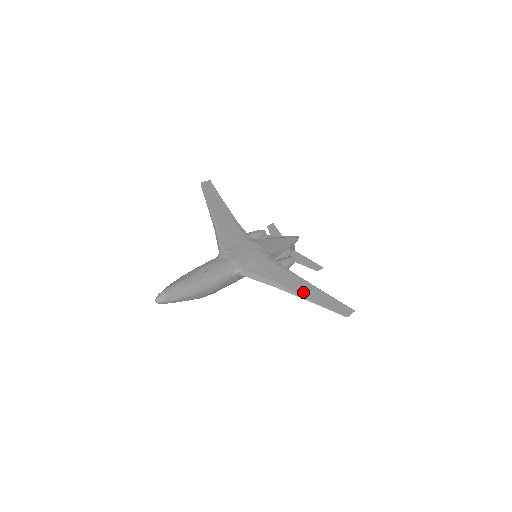
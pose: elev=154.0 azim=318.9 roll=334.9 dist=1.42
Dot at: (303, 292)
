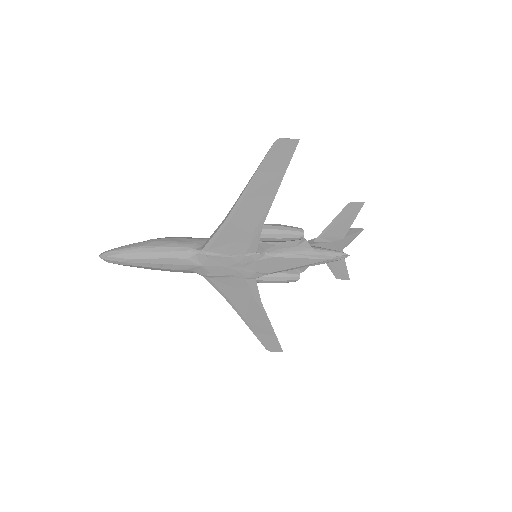
Dot at: (250, 320)
